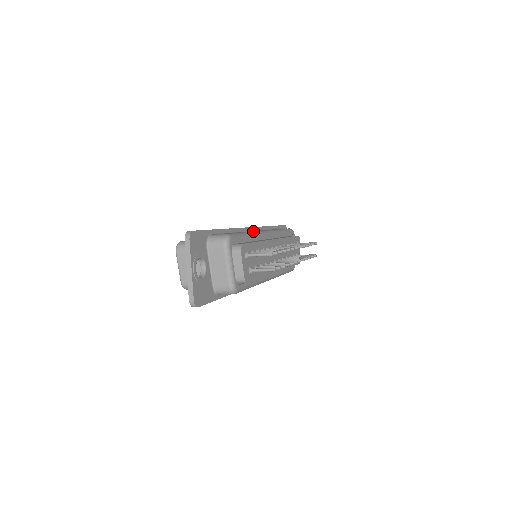
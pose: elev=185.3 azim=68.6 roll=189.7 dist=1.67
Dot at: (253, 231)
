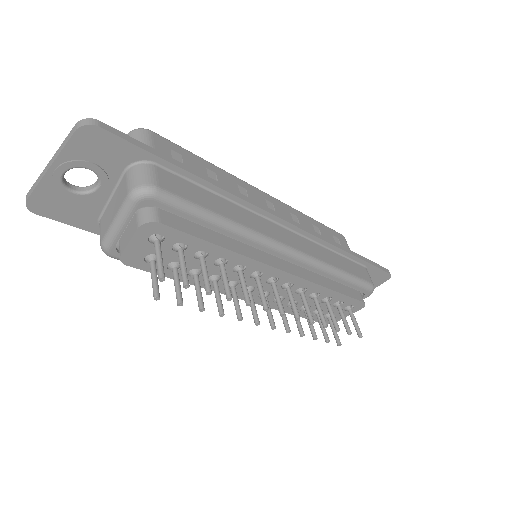
Dot at: (256, 229)
